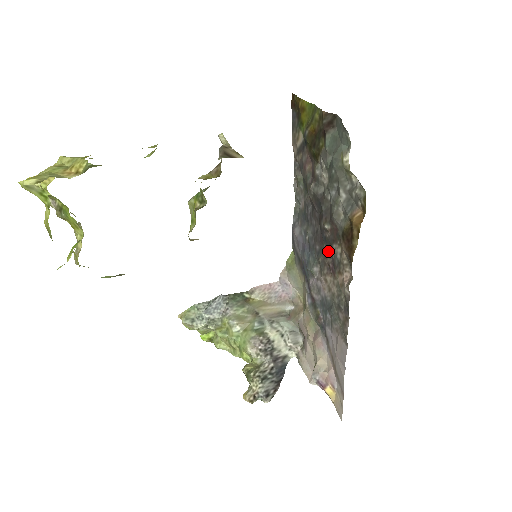
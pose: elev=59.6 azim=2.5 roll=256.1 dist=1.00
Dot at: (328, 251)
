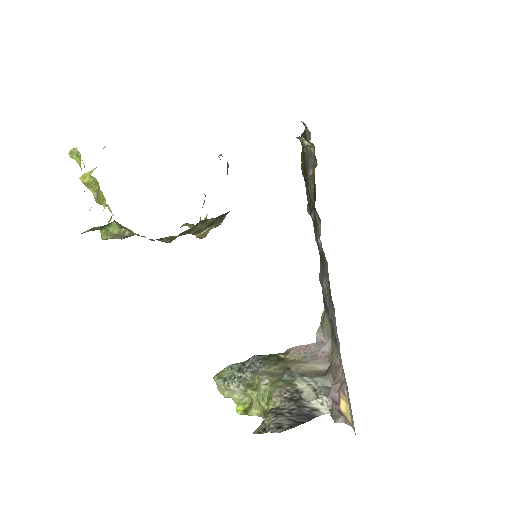
Dot at: occluded
